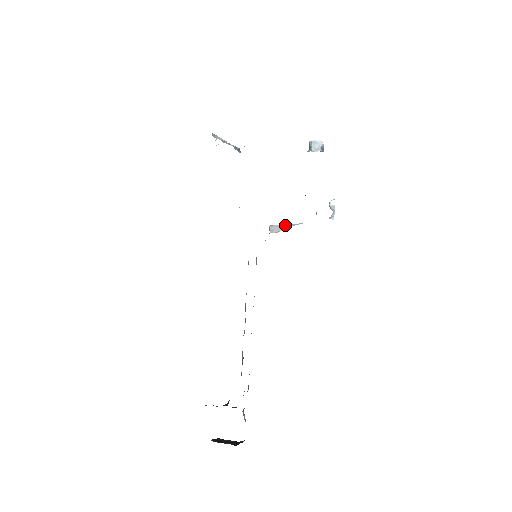
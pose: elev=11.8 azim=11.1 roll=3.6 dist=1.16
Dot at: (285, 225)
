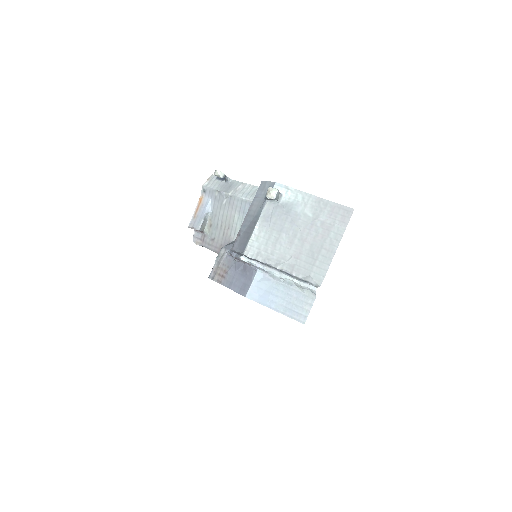
Dot at: (205, 217)
